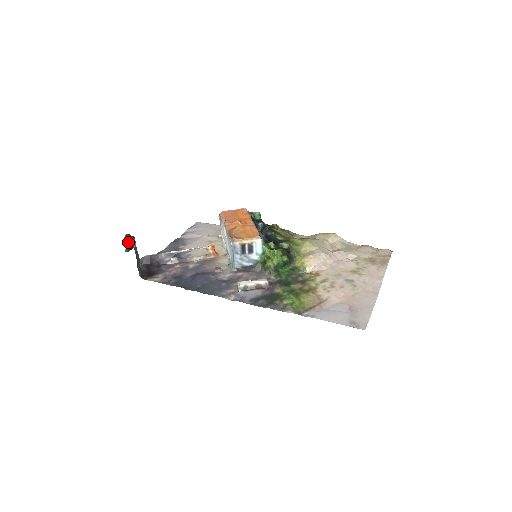
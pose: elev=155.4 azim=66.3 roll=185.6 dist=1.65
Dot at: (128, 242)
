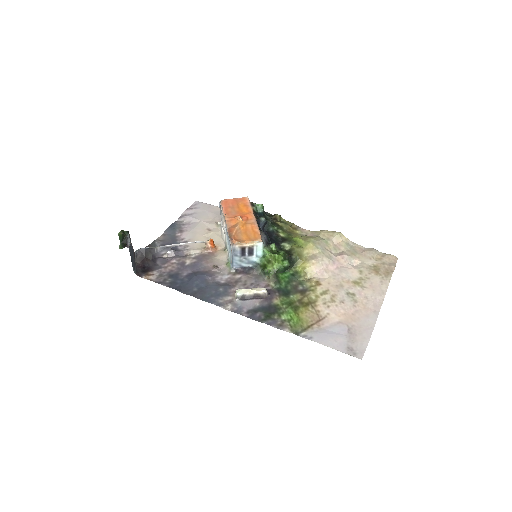
Dot at: (122, 239)
